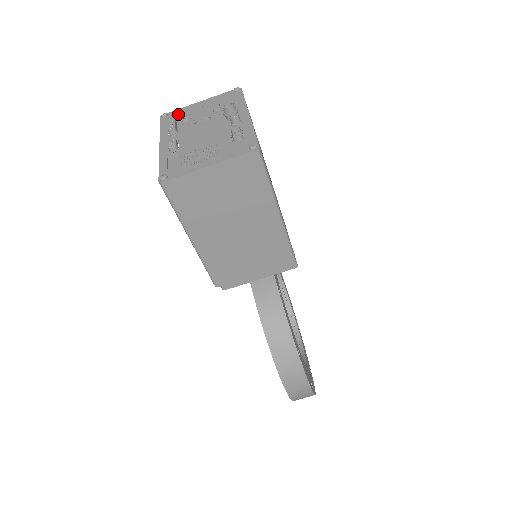
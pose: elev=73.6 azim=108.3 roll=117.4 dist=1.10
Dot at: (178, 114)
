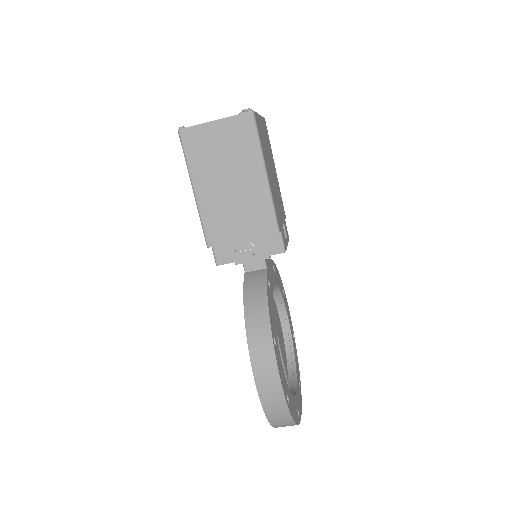
Dot at: occluded
